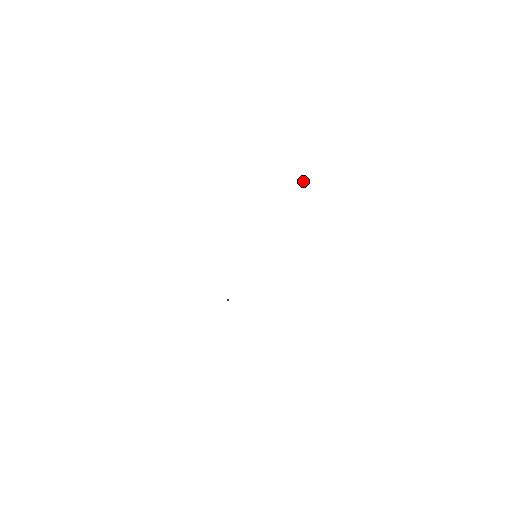
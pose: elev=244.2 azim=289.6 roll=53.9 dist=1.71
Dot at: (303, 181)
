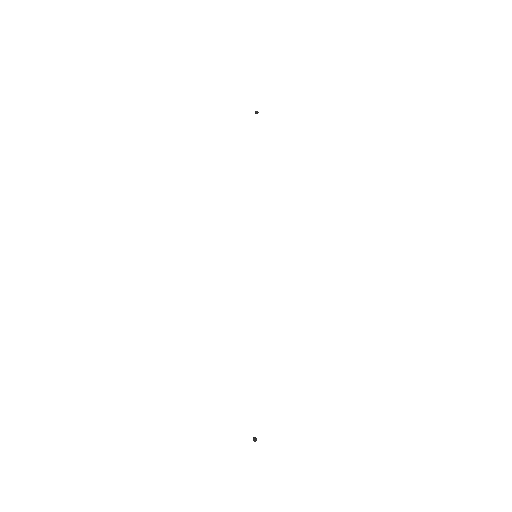
Dot at: occluded
